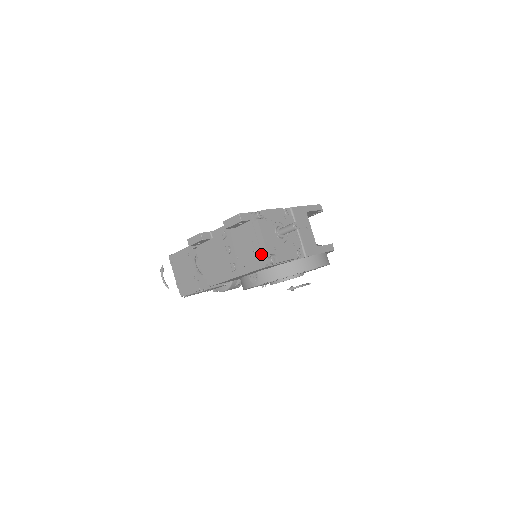
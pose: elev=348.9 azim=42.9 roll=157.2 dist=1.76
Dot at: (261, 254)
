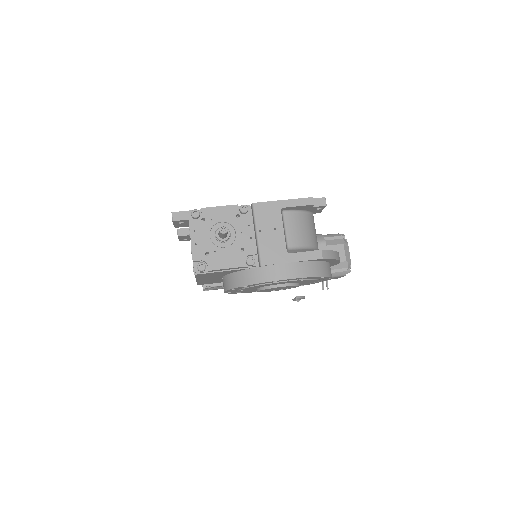
Dot at: occluded
